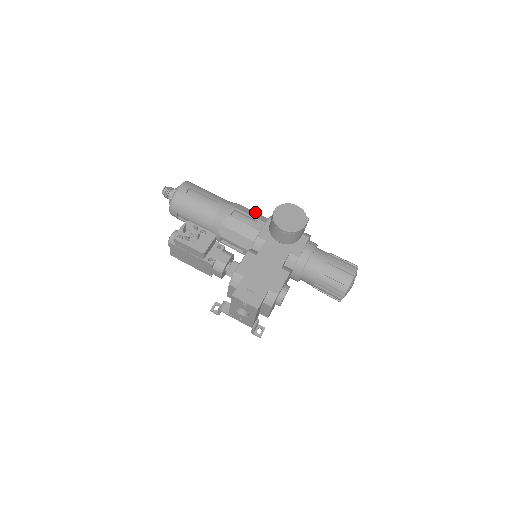
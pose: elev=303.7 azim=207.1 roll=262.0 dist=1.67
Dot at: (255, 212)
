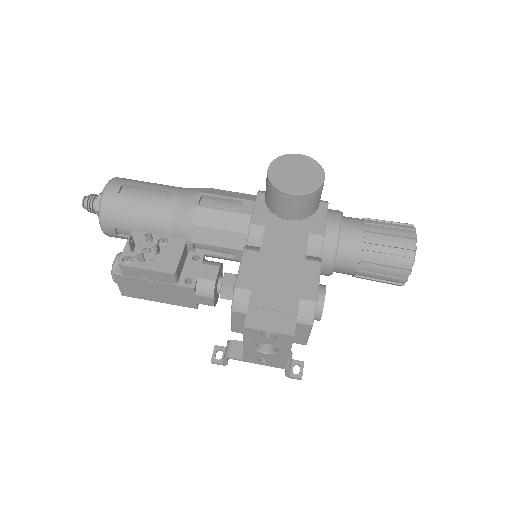
Dot at: (233, 192)
